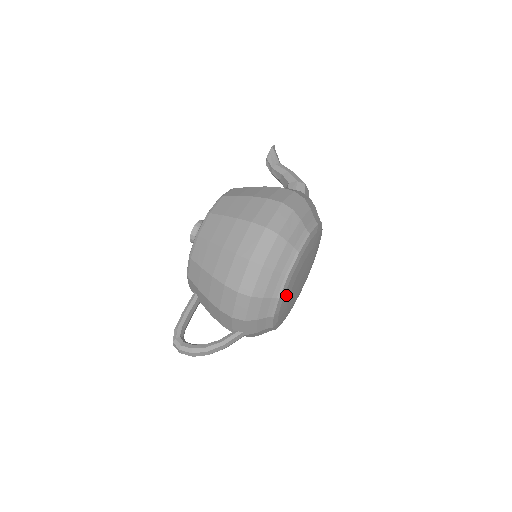
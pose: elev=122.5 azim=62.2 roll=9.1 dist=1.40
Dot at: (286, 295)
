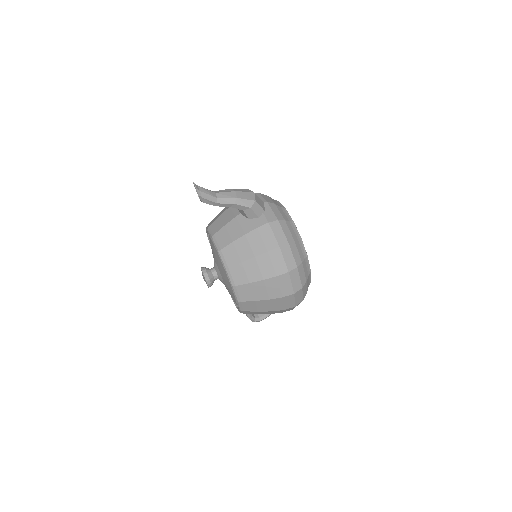
Dot at: occluded
